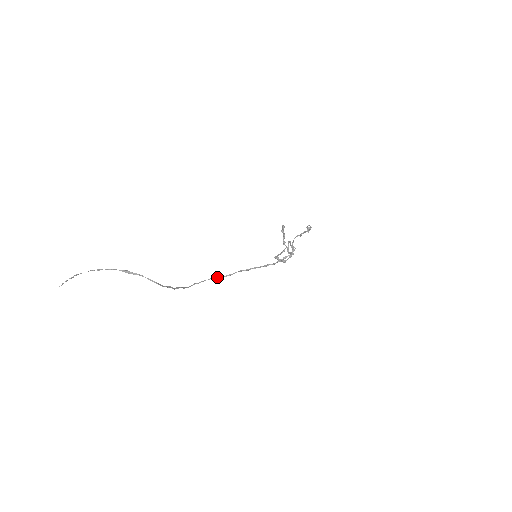
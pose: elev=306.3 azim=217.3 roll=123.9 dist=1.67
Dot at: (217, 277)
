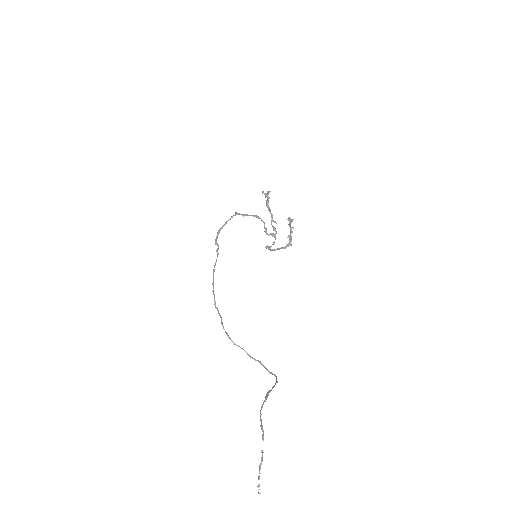
Dot at: (214, 296)
